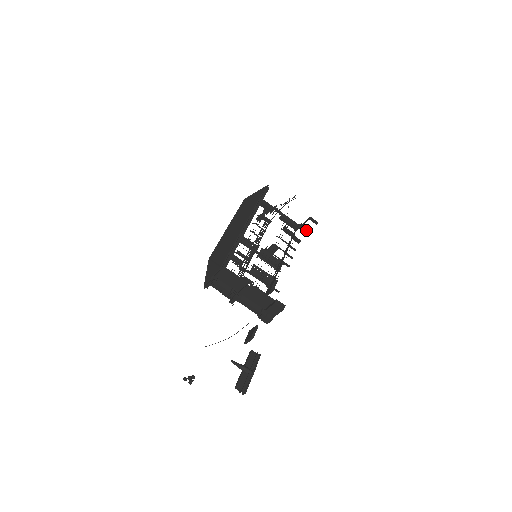
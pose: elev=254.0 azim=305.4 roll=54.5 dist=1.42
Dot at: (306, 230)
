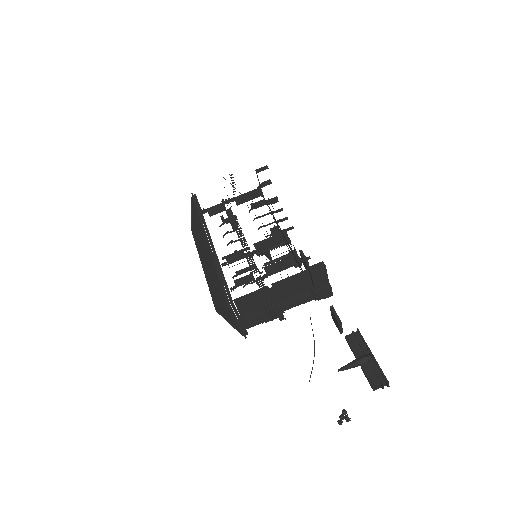
Dot at: (268, 184)
